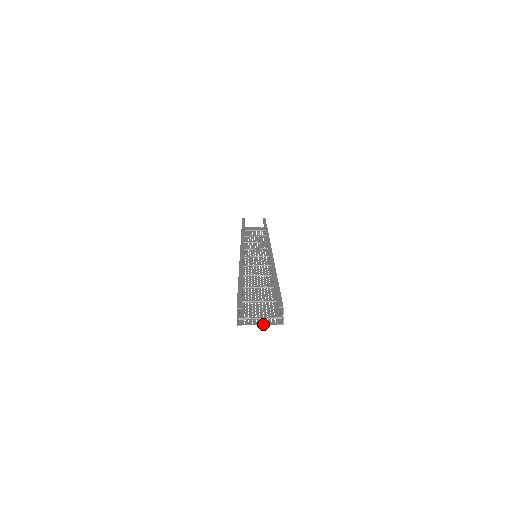
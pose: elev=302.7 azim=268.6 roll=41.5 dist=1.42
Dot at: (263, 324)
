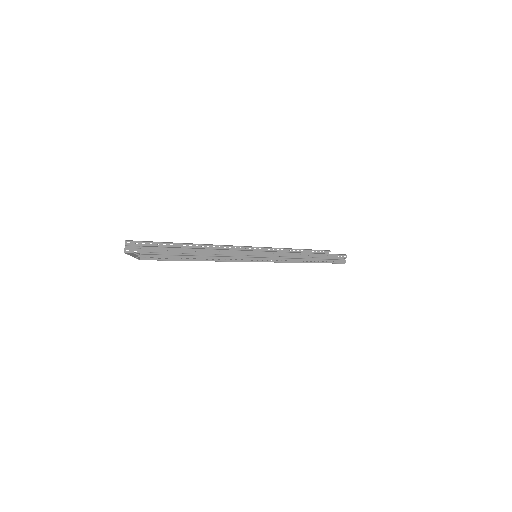
Dot at: (133, 256)
